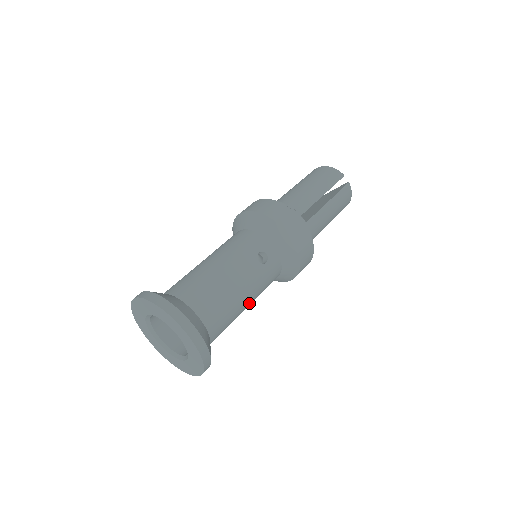
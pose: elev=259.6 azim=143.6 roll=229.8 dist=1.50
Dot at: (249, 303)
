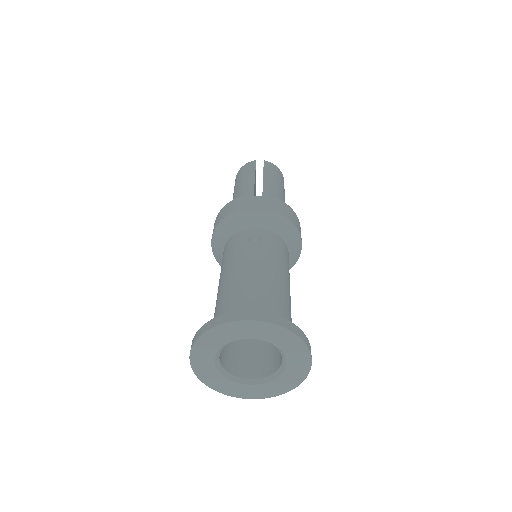
Dot at: (285, 278)
